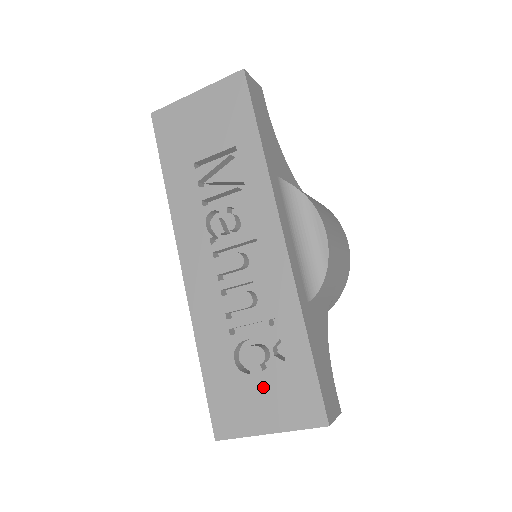
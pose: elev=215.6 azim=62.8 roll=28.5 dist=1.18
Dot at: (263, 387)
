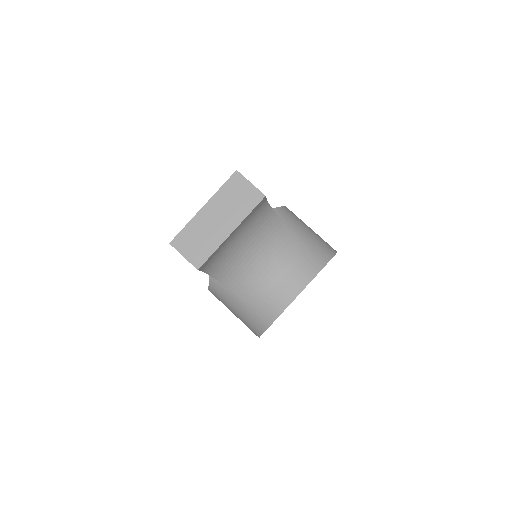
Dot at: occluded
